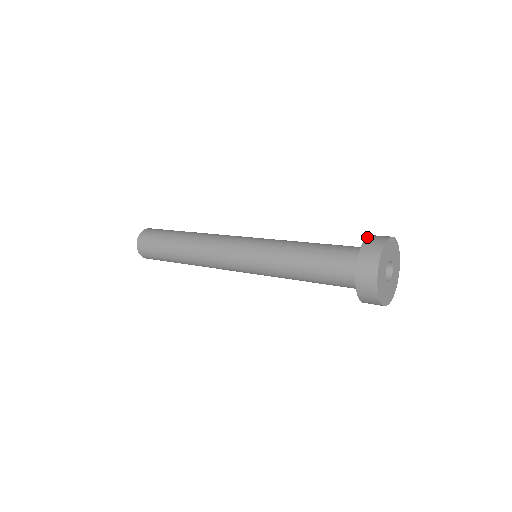
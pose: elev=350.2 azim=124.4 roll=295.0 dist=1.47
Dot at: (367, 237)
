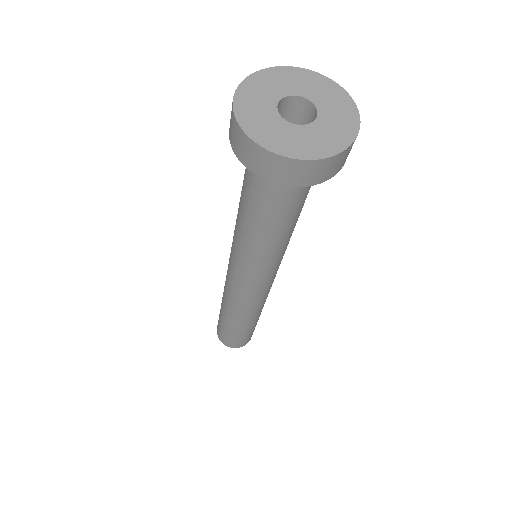
Dot at: occluded
